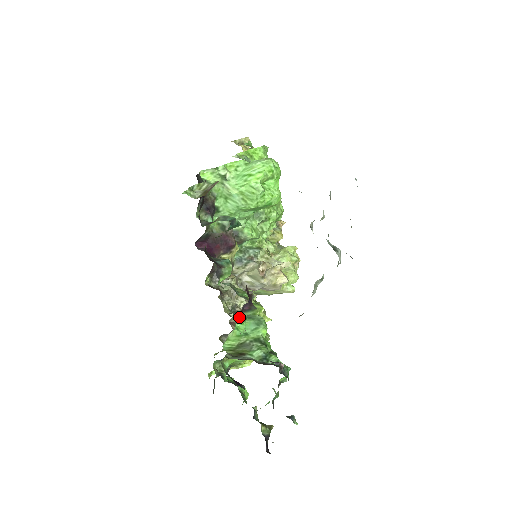
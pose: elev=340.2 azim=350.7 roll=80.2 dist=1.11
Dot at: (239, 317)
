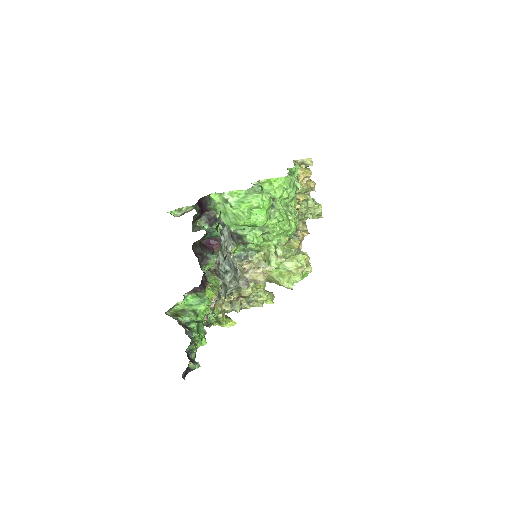
Dot at: (190, 294)
